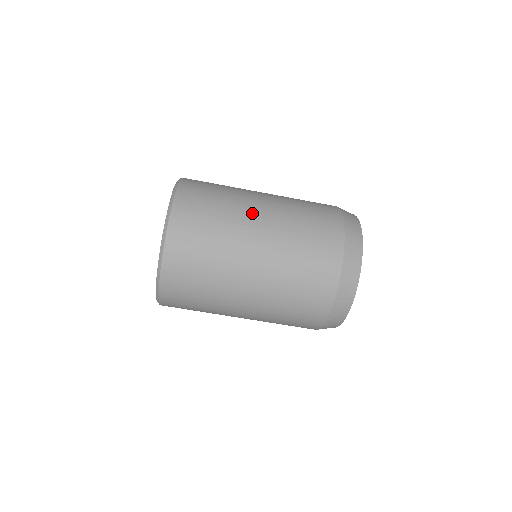
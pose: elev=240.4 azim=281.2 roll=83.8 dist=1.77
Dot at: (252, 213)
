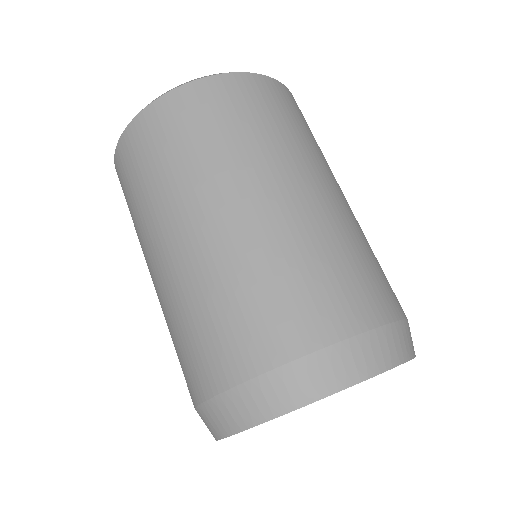
Dot at: (257, 182)
